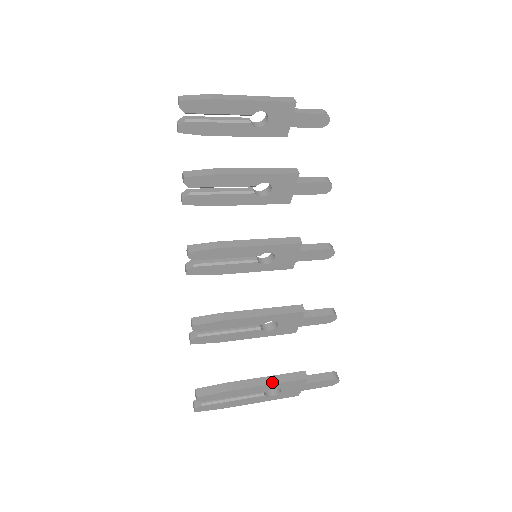
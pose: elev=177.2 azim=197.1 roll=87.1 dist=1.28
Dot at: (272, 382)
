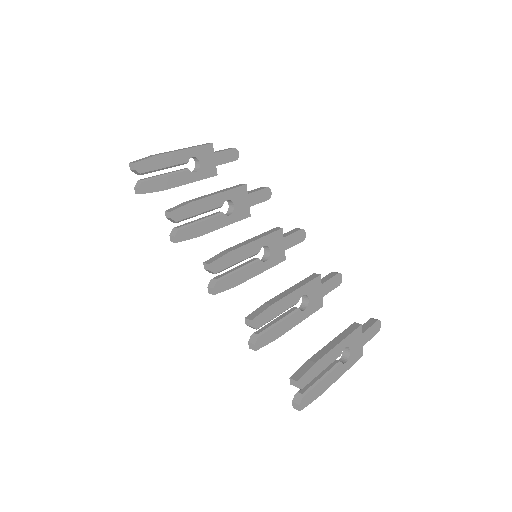
Dot at: (340, 340)
